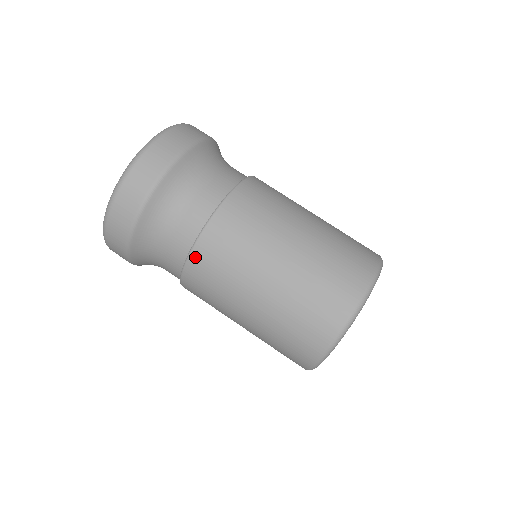
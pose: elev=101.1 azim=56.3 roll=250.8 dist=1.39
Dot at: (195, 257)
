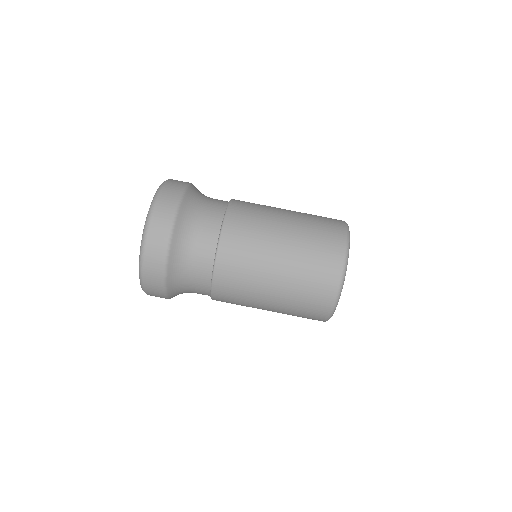
Dot at: (216, 288)
